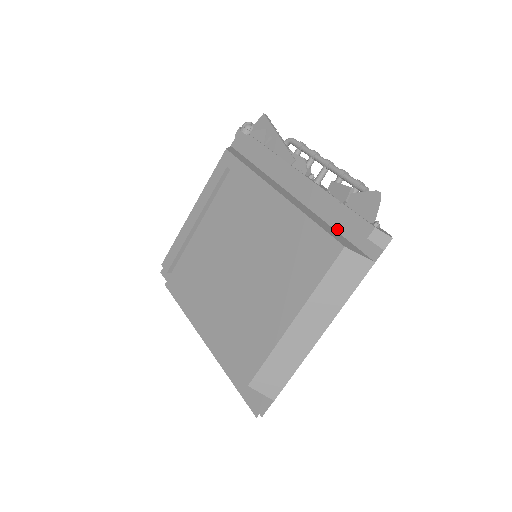
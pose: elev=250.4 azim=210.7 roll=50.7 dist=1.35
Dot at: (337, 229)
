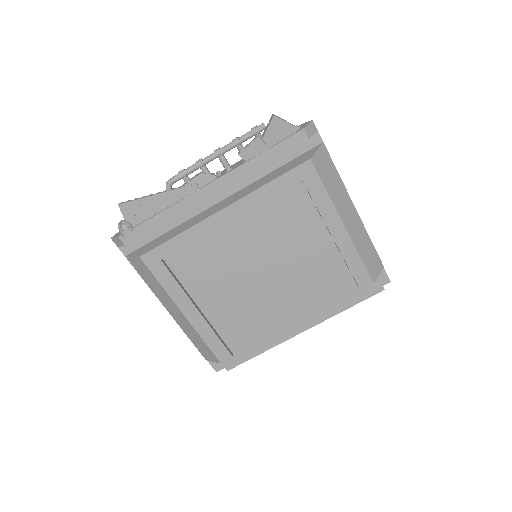
Dot at: (279, 166)
